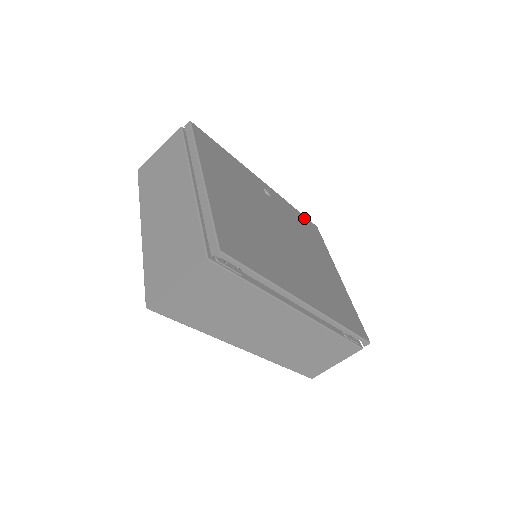
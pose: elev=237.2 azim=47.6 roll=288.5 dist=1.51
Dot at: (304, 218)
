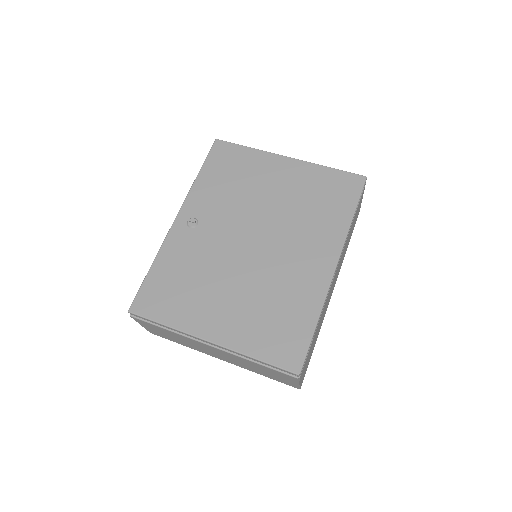
Dot at: (210, 163)
